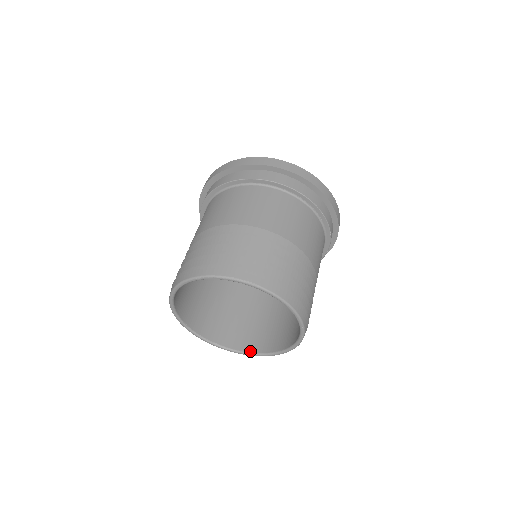
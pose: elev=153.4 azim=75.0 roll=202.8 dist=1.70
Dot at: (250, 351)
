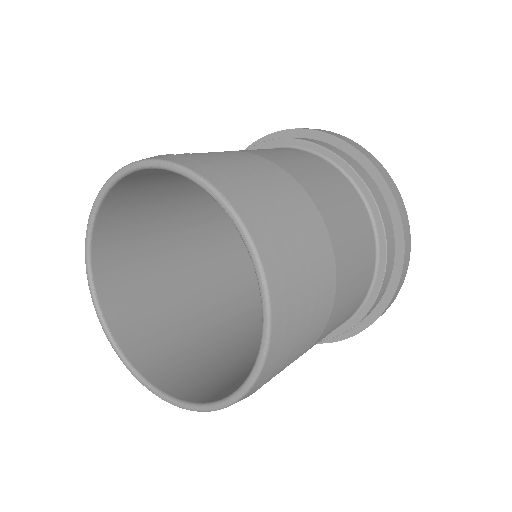
Dot at: (158, 385)
